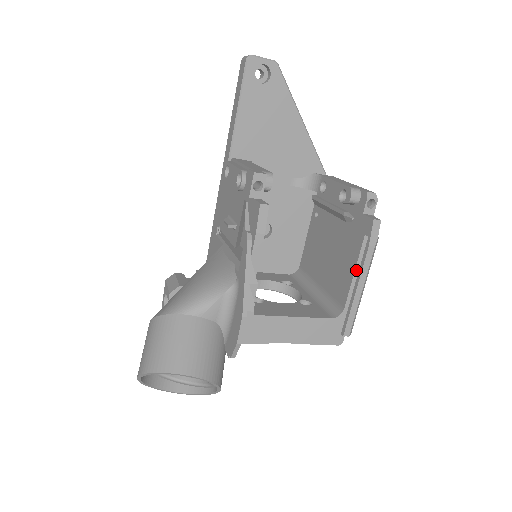
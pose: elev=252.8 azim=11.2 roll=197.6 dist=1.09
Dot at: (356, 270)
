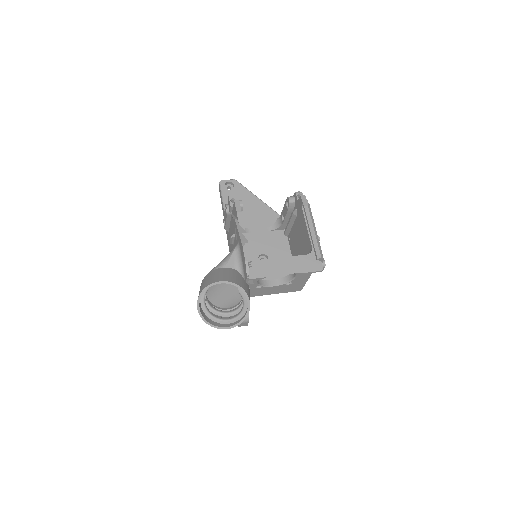
Dot at: (307, 225)
